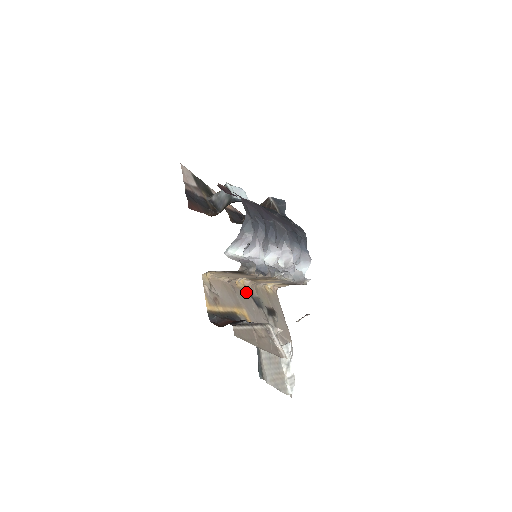
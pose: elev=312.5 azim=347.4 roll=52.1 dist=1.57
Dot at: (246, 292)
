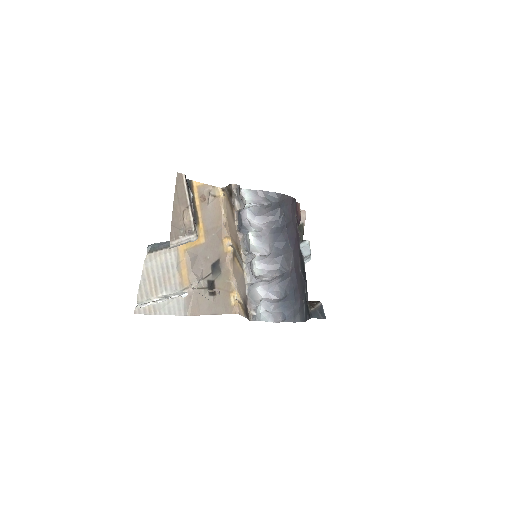
Dot at: (221, 252)
